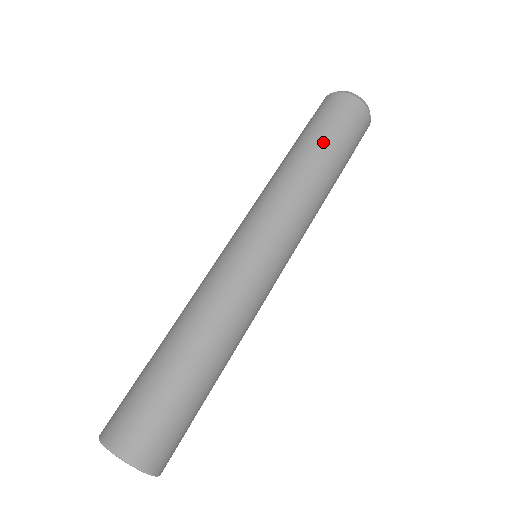
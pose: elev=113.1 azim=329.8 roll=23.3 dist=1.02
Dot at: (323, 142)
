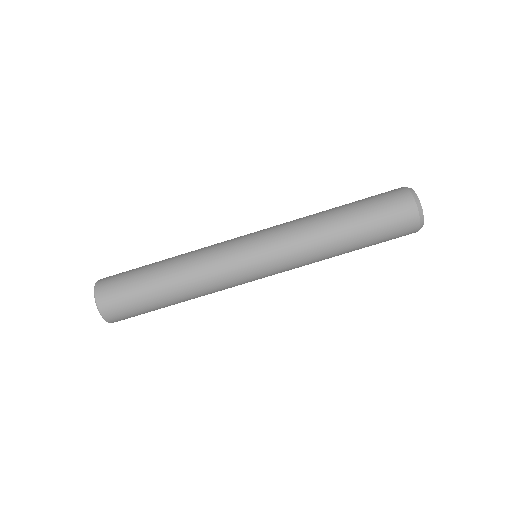
Dot at: (363, 247)
